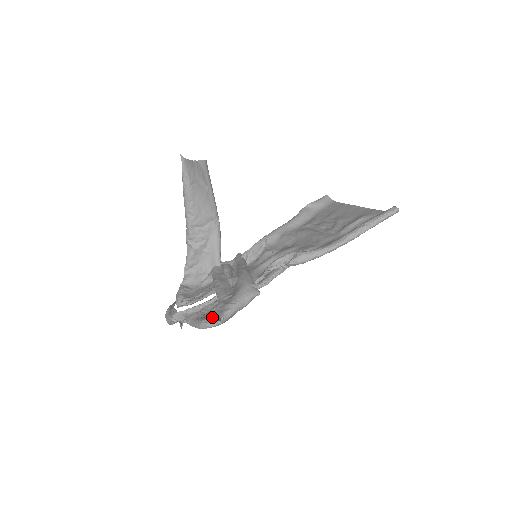
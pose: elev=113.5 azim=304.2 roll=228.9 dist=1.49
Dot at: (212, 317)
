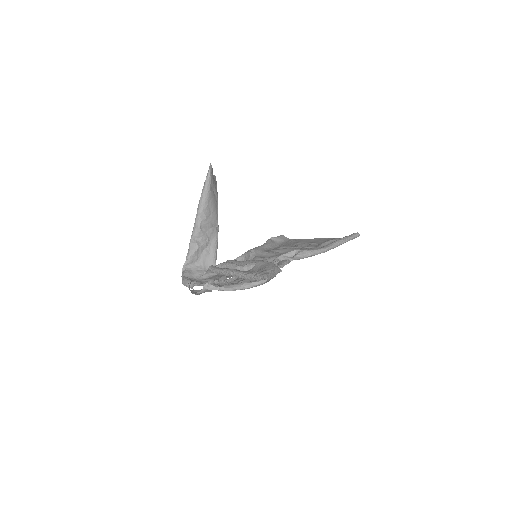
Dot at: occluded
